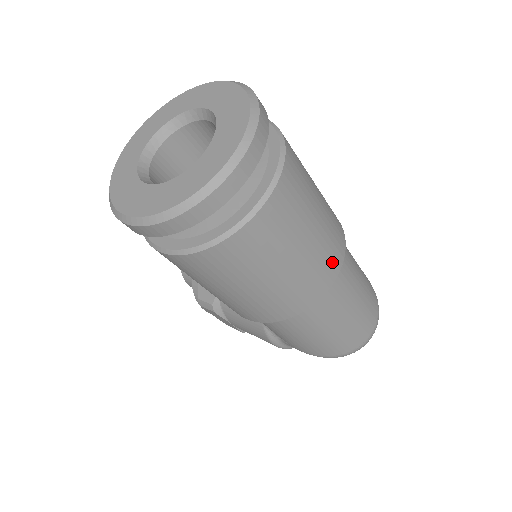
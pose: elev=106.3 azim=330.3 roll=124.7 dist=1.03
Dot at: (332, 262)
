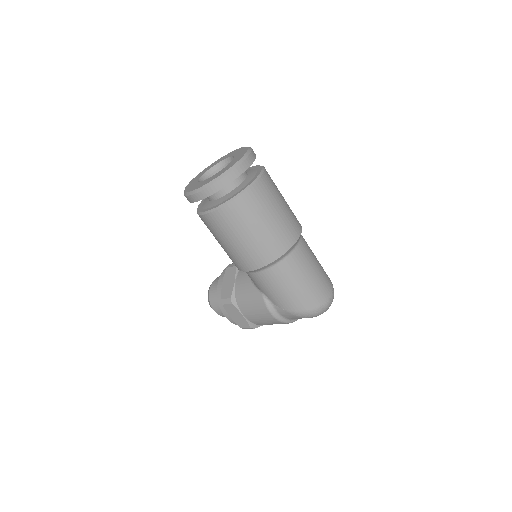
Dot at: (294, 229)
